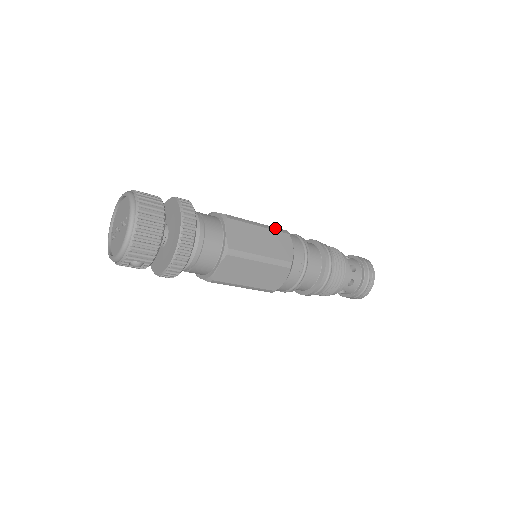
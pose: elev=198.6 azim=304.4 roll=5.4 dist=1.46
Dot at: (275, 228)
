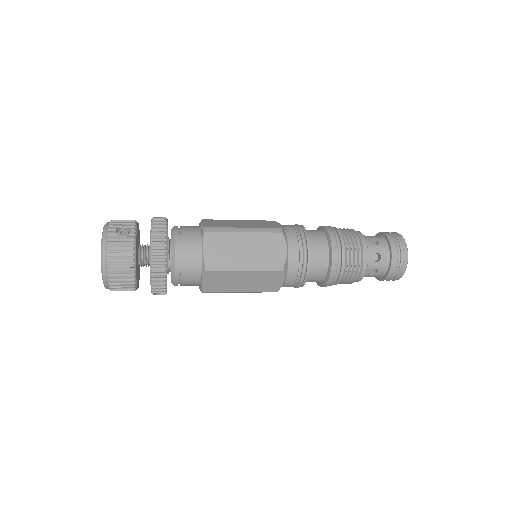
Dot at: (267, 267)
